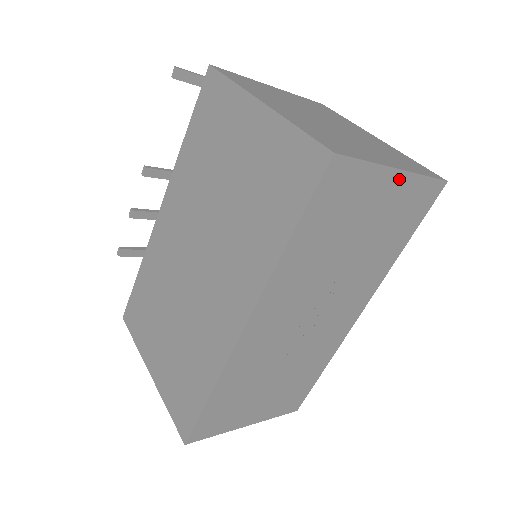
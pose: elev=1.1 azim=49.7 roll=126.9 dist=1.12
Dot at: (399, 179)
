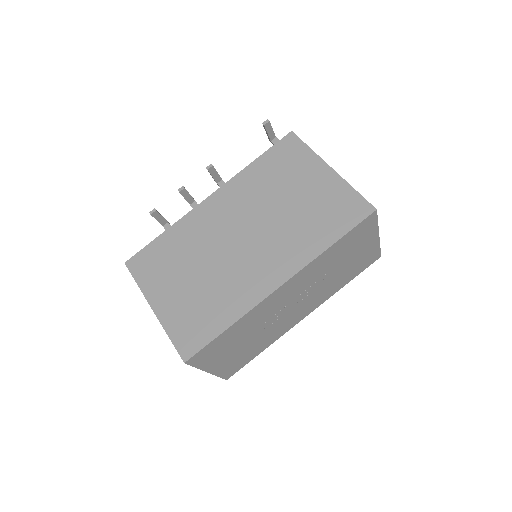
Dot at: (375, 241)
